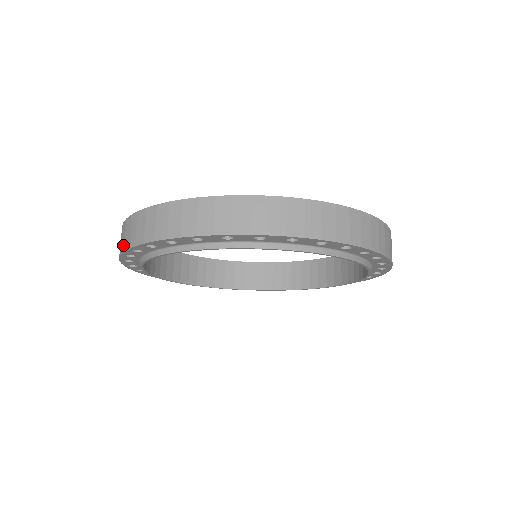
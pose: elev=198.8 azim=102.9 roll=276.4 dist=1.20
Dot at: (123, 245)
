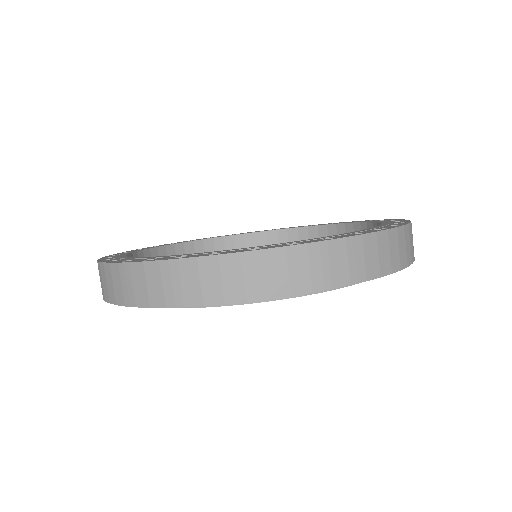
Dot at: (113, 296)
